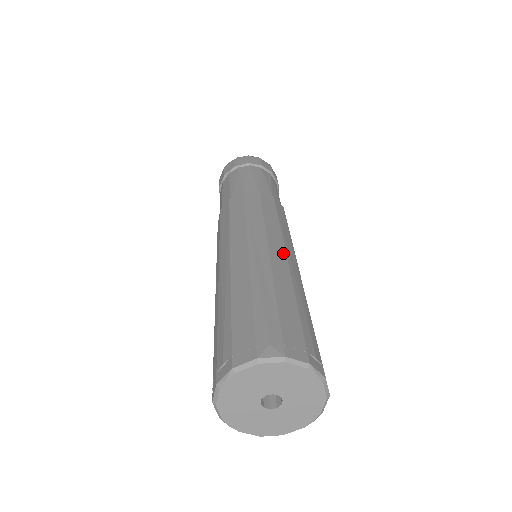
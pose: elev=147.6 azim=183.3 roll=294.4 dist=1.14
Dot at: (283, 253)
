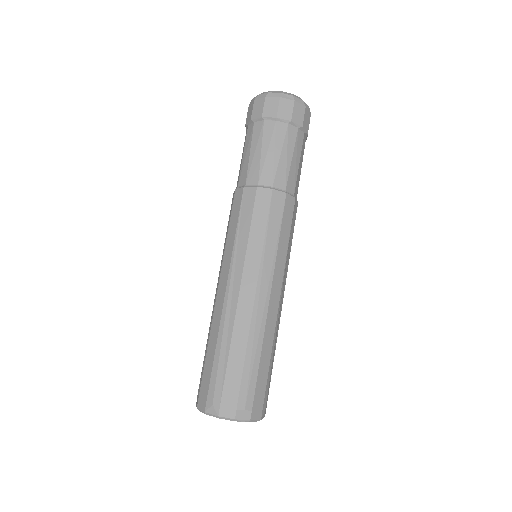
Dot at: (252, 295)
